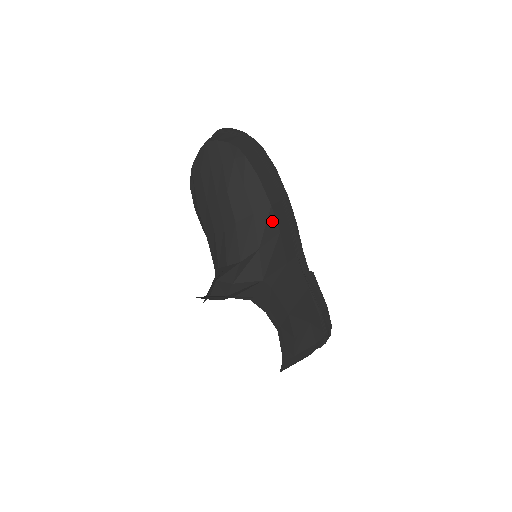
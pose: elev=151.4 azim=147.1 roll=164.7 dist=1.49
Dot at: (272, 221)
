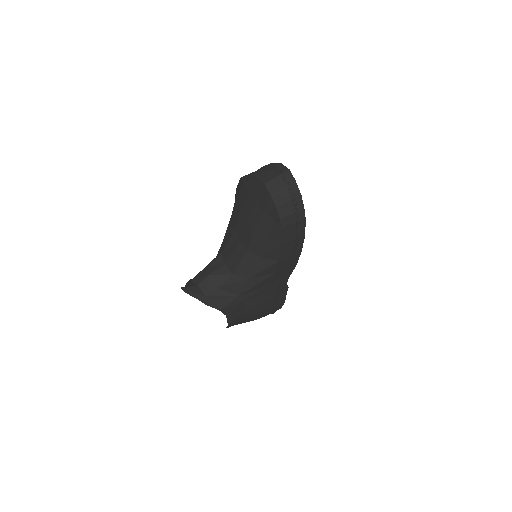
Dot at: (273, 268)
